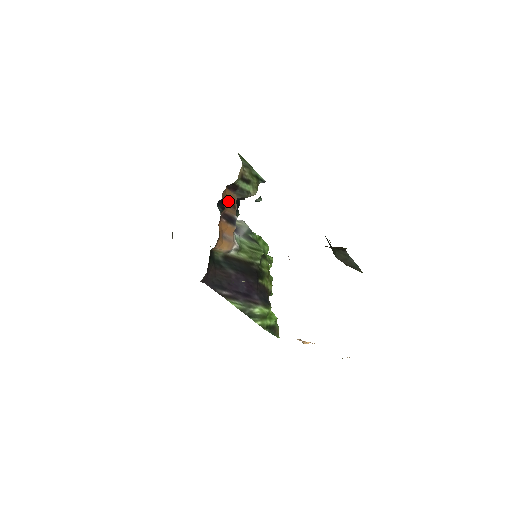
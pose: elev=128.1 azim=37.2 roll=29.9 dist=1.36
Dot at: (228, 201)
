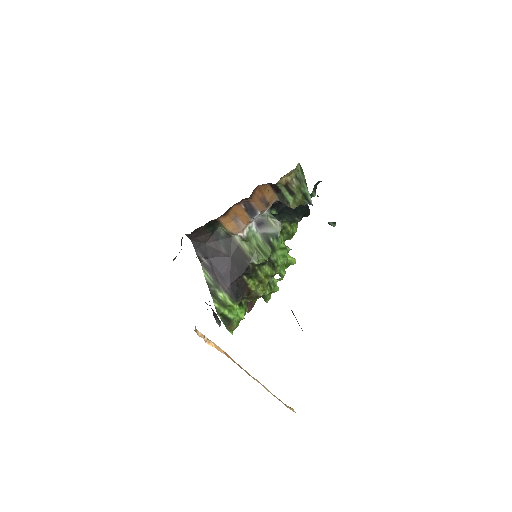
Dot at: (264, 196)
